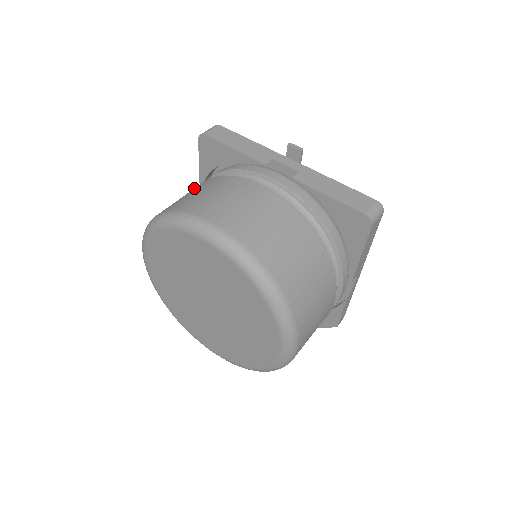
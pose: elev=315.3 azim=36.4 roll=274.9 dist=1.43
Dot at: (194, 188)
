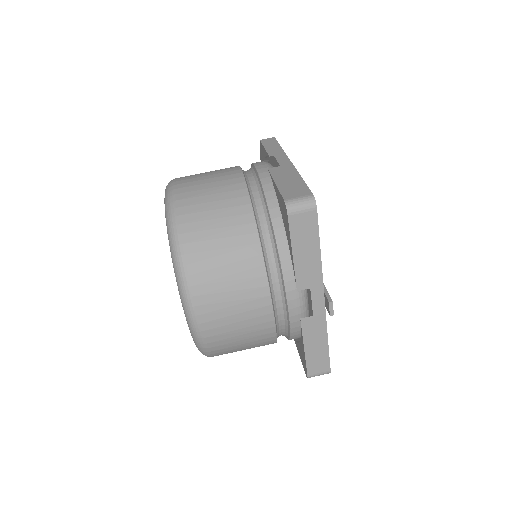
Dot at: (238, 226)
